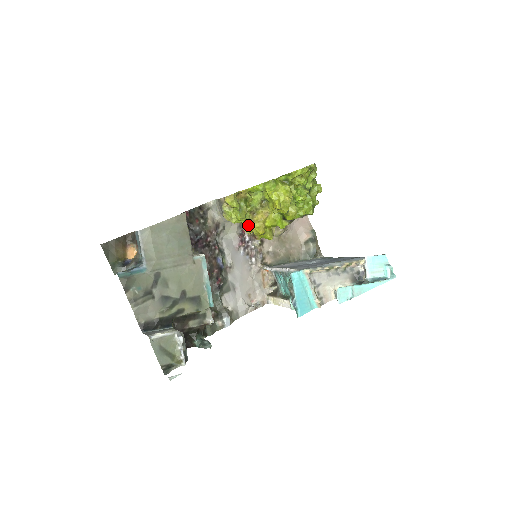
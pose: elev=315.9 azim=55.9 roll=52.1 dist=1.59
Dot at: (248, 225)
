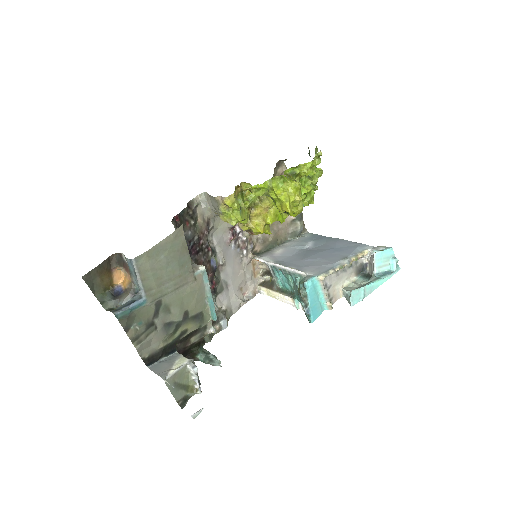
Dot at: (246, 223)
